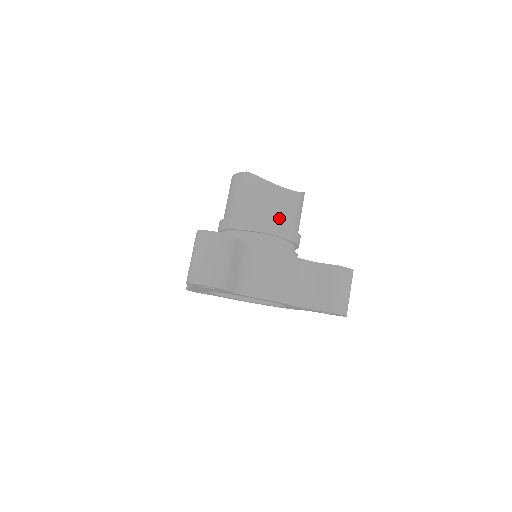
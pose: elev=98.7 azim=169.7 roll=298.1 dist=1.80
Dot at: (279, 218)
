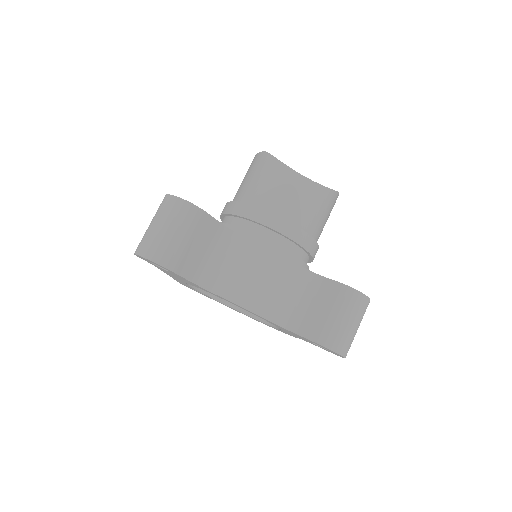
Dot at: (286, 211)
